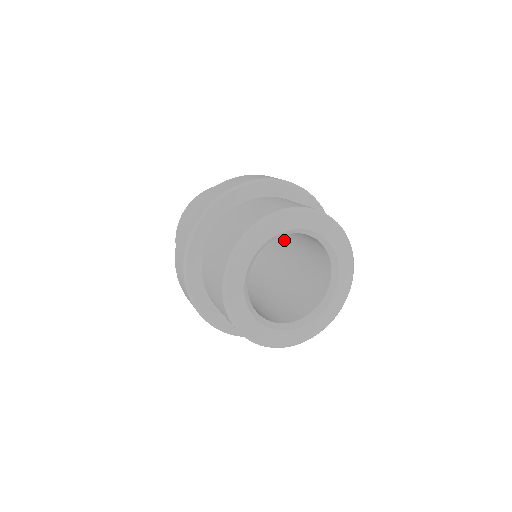
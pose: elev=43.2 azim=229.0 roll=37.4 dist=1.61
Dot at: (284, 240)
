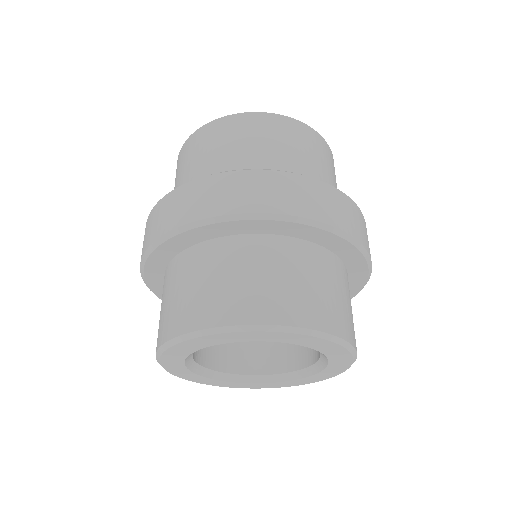
Dot at: occluded
